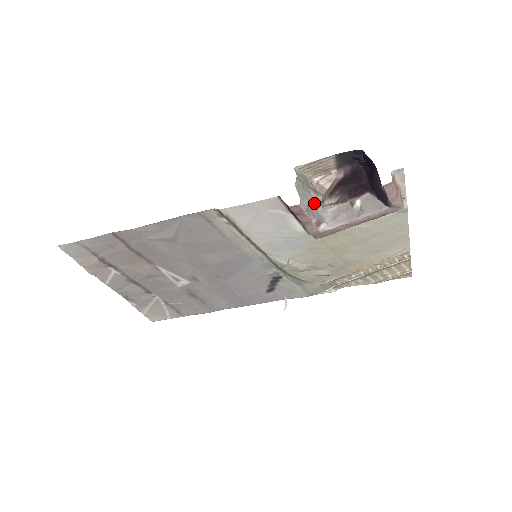
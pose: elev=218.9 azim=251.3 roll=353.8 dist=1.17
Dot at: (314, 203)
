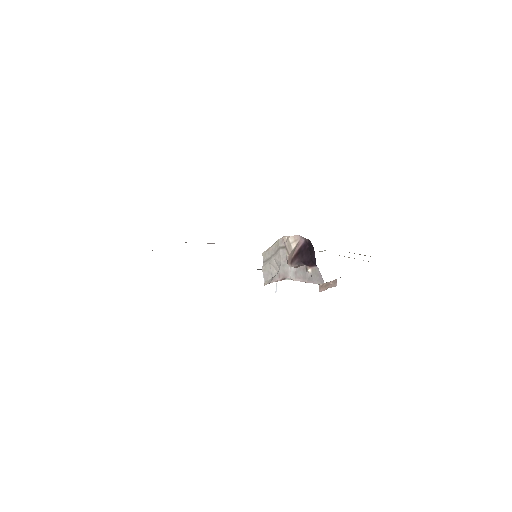
Dot at: (279, 270)
